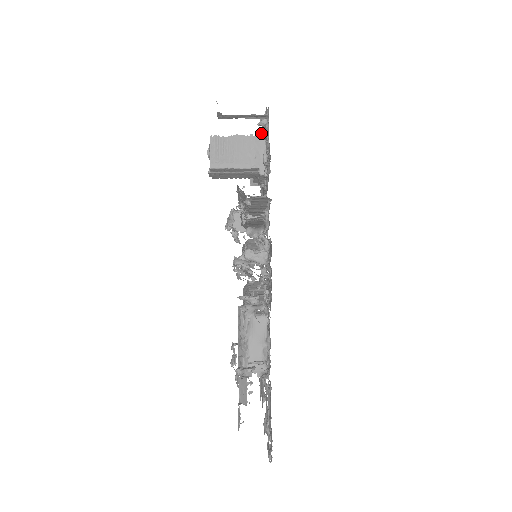
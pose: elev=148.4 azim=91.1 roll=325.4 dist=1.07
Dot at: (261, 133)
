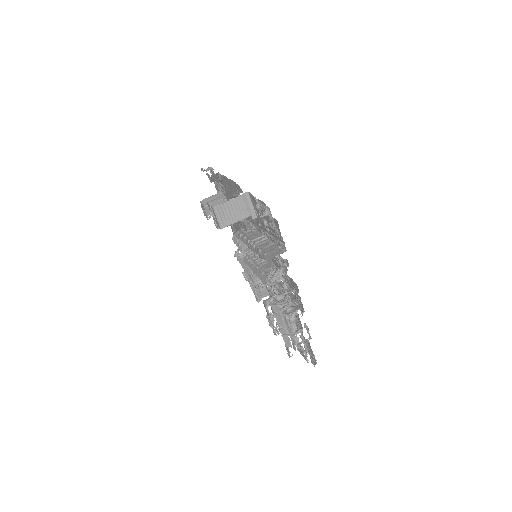
Dot at: (258, 210)
